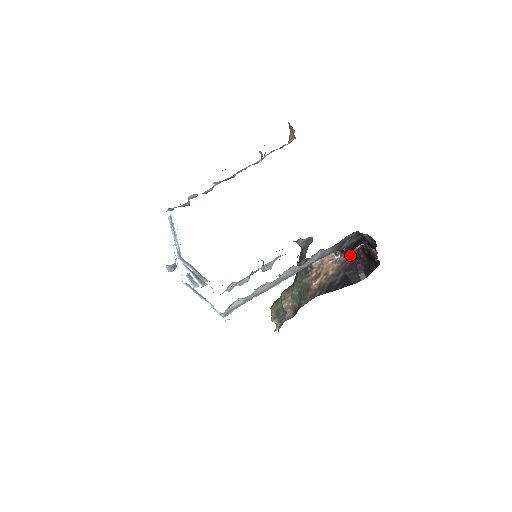
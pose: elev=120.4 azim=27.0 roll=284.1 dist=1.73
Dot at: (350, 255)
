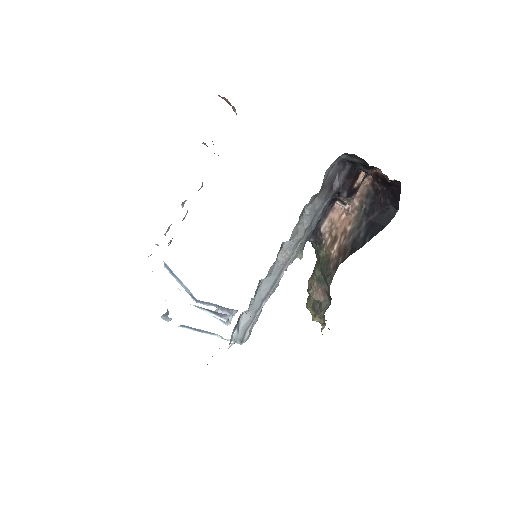
Dot at: (354, 194)
